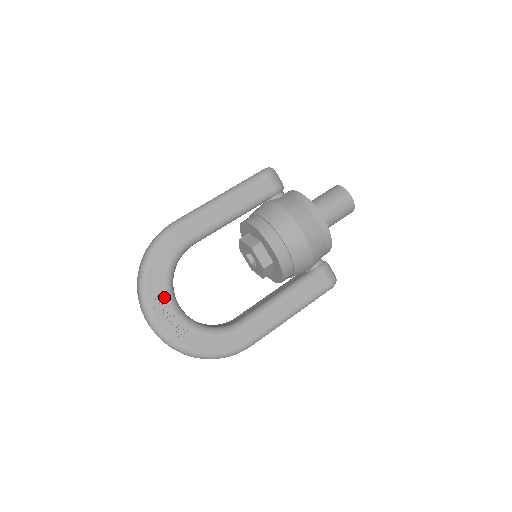
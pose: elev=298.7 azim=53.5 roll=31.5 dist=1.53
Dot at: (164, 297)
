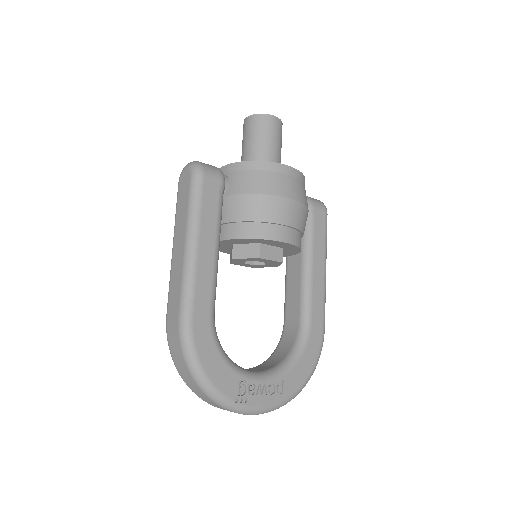
Dot at: (243, 383)
